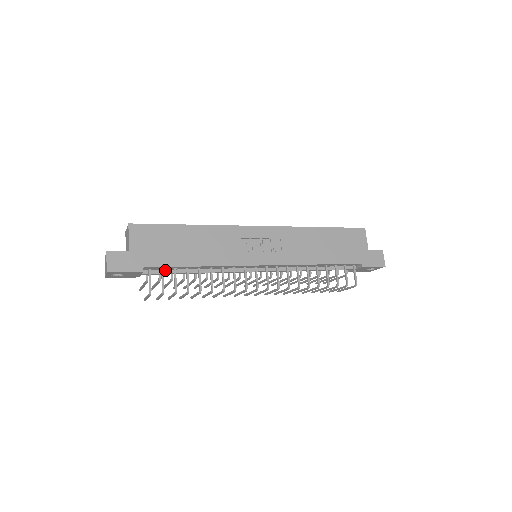
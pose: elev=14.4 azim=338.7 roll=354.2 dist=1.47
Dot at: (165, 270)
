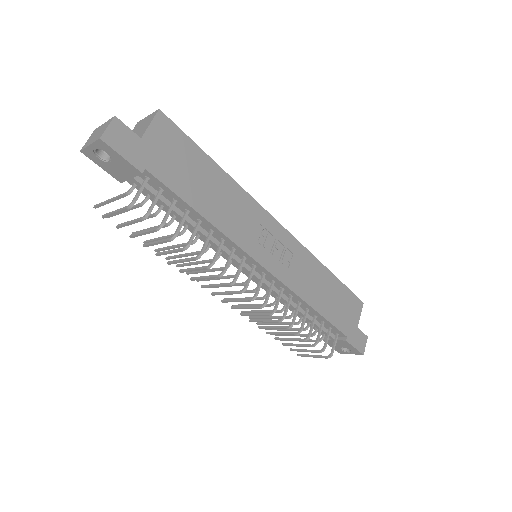
Dot at: (161, 195)
